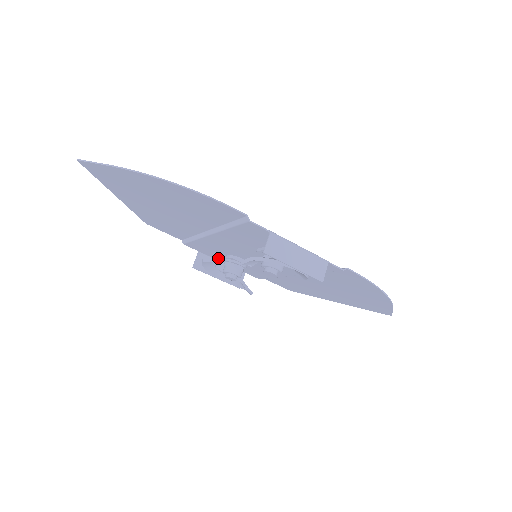
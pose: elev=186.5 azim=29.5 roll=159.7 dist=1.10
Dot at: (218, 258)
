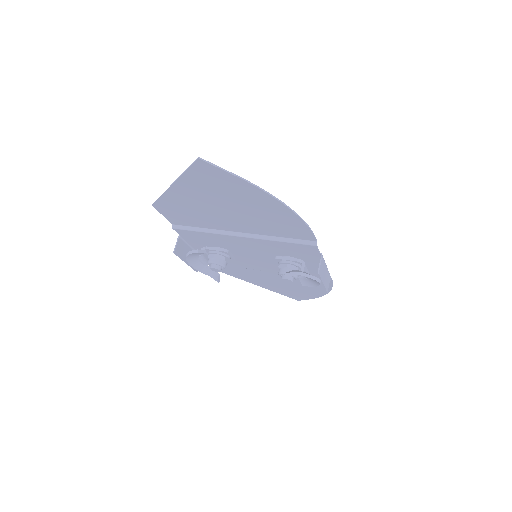
Dot at: (195, 244)
